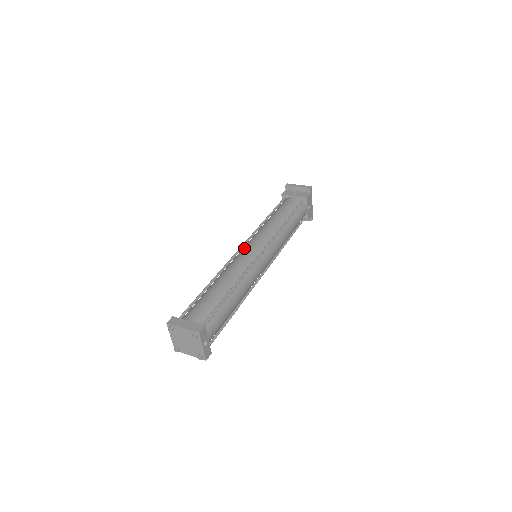
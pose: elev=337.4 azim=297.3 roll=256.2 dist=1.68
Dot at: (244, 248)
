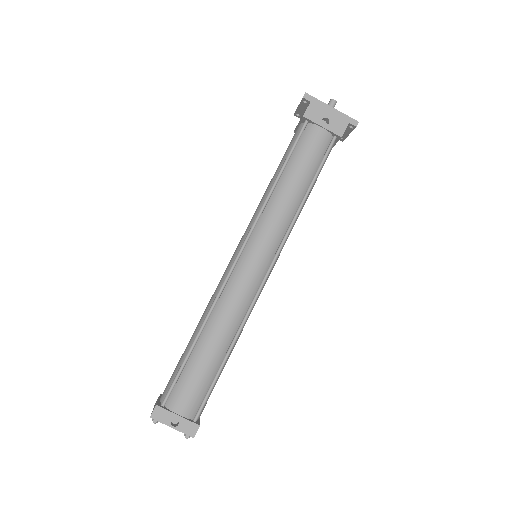
Dot at: occluded
